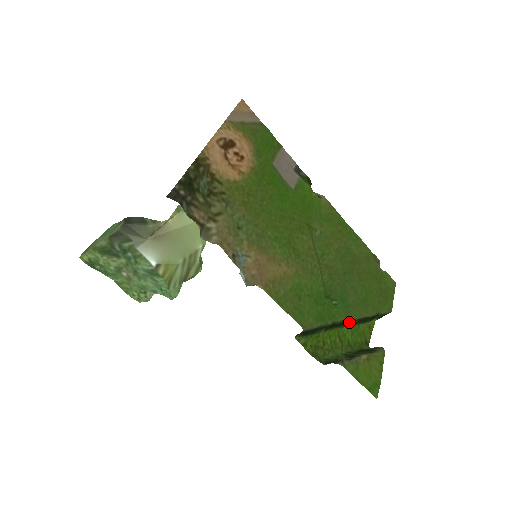
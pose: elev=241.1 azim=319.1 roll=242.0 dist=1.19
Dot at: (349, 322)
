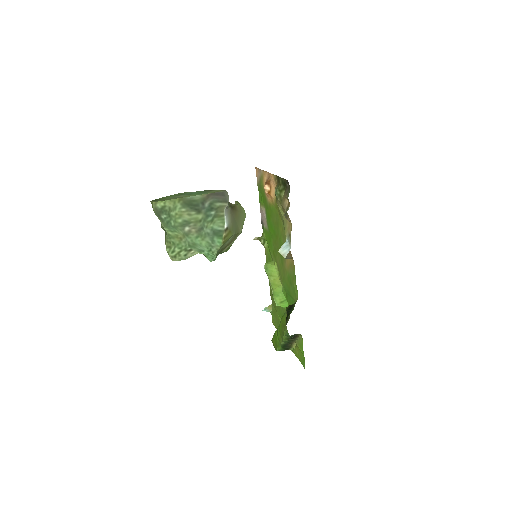
Dot at: occluded
